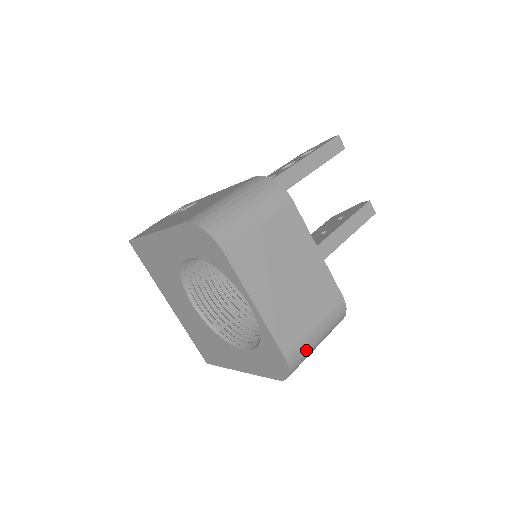
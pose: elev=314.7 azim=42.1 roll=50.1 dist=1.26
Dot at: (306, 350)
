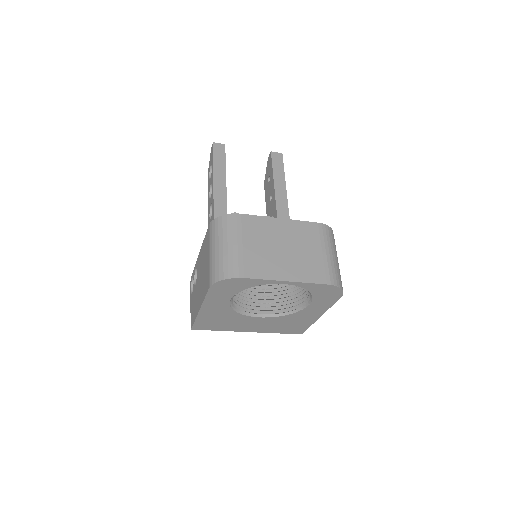
Dot at: (334, 269)
